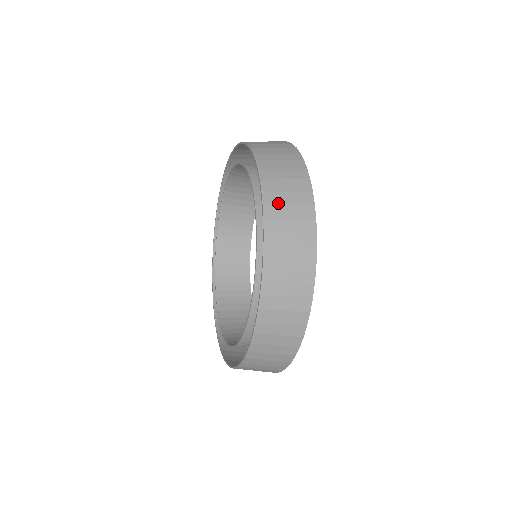
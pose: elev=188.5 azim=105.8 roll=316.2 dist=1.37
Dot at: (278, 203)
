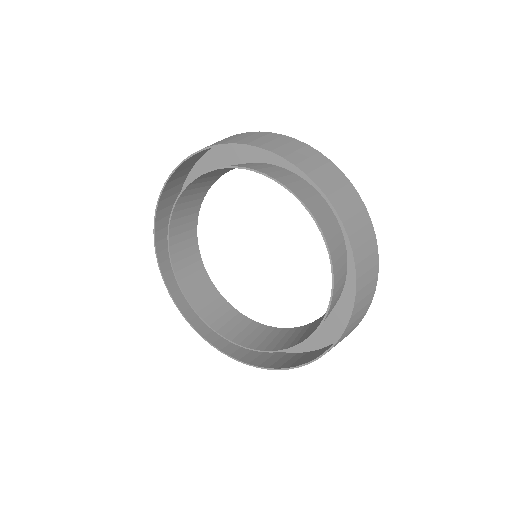
Dot at: (353, 322)
